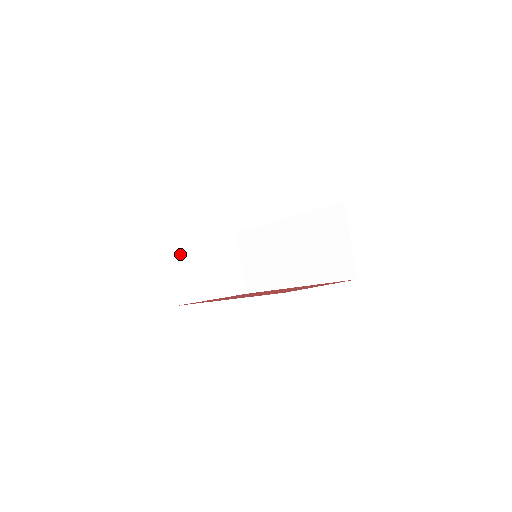
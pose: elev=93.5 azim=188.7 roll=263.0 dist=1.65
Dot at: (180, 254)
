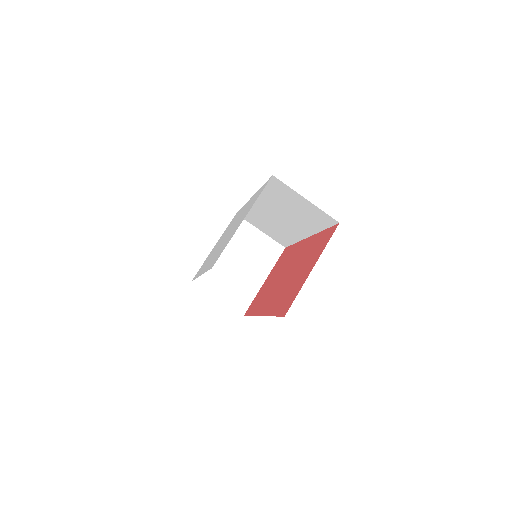
Dot at: (213, 281)
